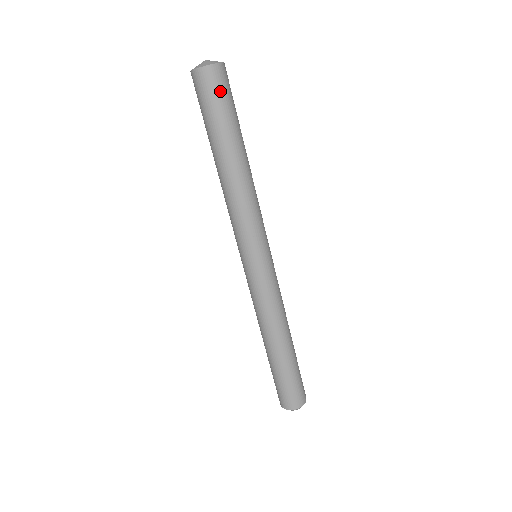
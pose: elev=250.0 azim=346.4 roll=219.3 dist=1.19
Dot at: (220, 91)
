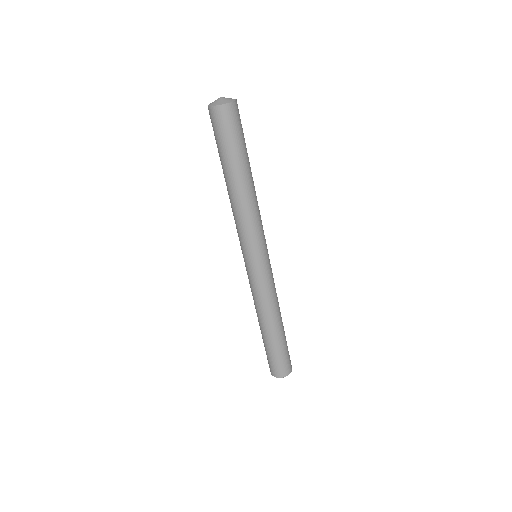
Dot at: (234, 125)
